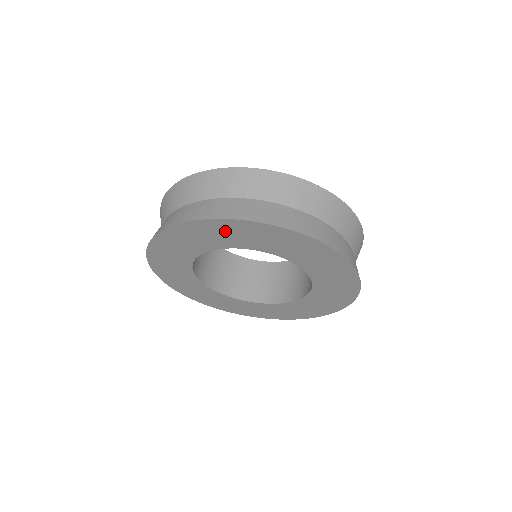
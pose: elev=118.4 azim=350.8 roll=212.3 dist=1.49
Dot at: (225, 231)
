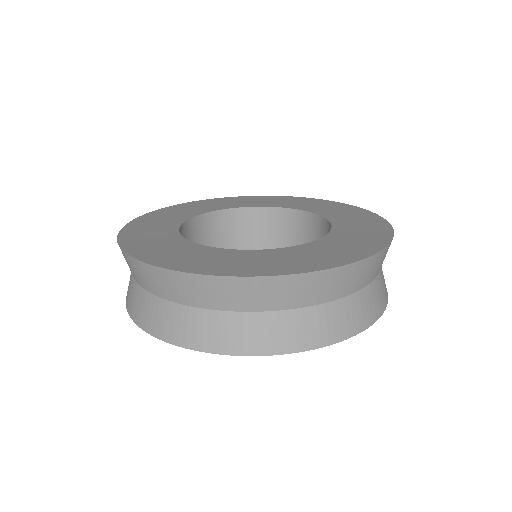
Dot at: occluded
